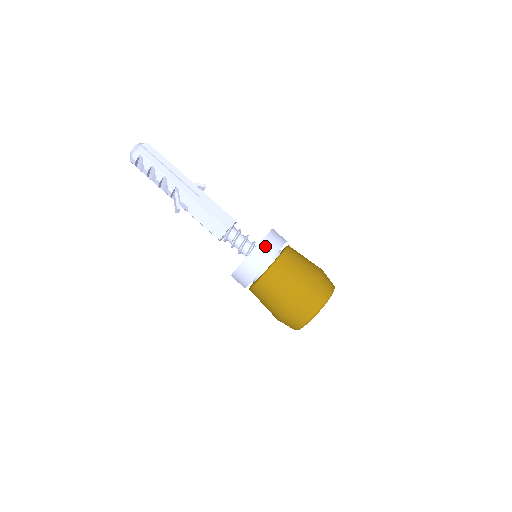
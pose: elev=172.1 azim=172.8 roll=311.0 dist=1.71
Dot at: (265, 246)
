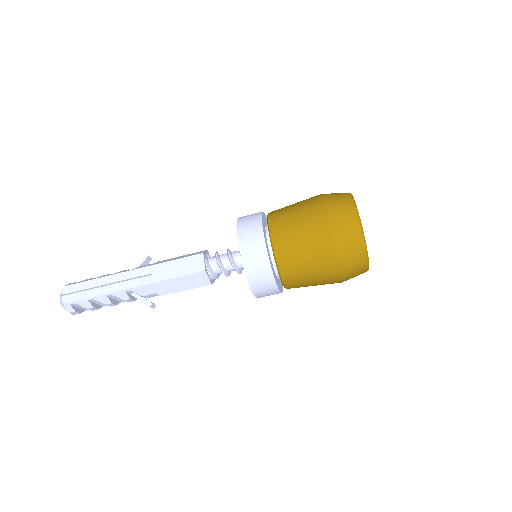
Dot at: (248, 248)
